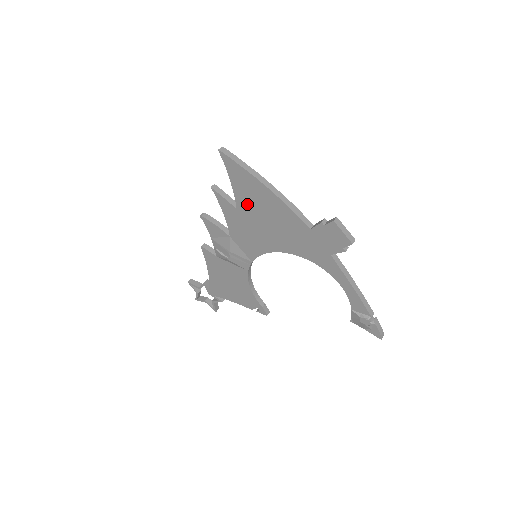
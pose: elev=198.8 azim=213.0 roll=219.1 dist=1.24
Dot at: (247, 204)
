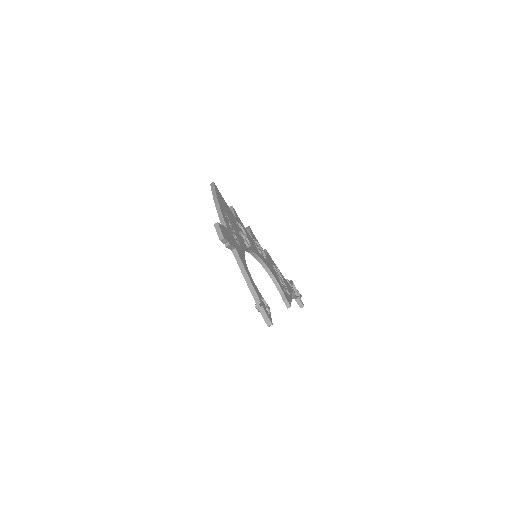
Dot at: occluded
